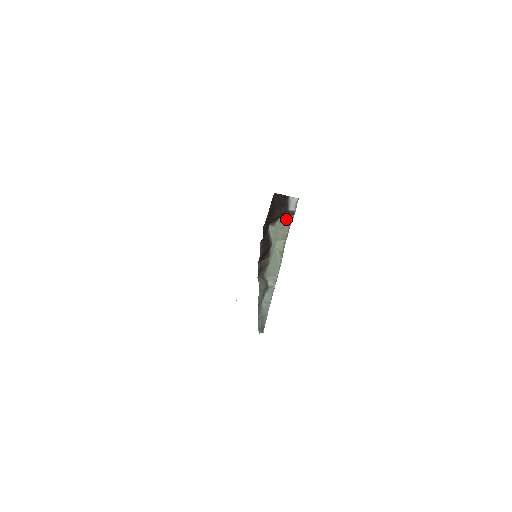
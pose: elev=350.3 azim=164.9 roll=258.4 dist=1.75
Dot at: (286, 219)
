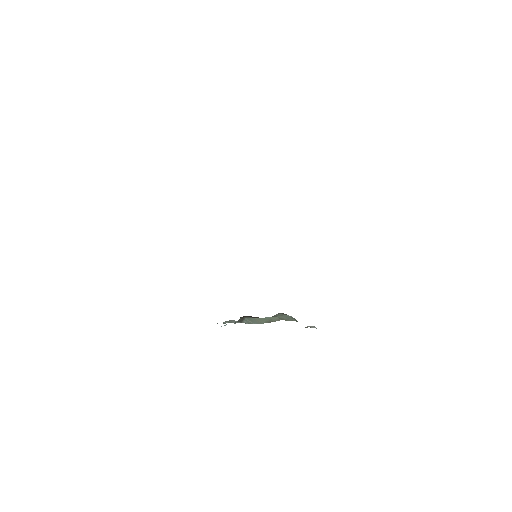
Dot at: (296, 320)
